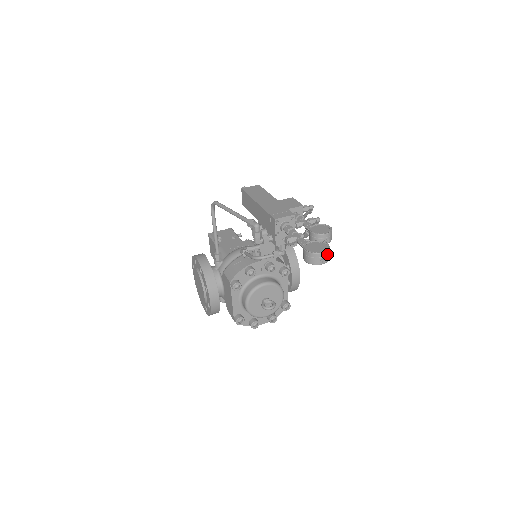
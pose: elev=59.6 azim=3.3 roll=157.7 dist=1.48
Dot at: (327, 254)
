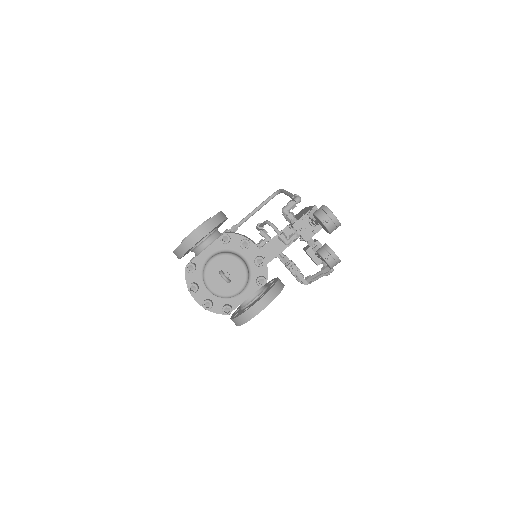
Dot at: (335, 222)
